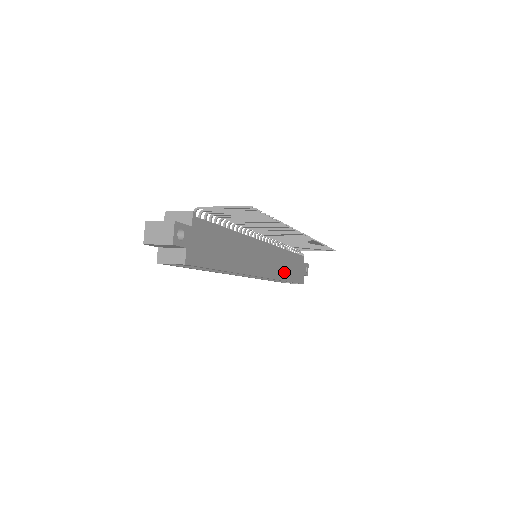
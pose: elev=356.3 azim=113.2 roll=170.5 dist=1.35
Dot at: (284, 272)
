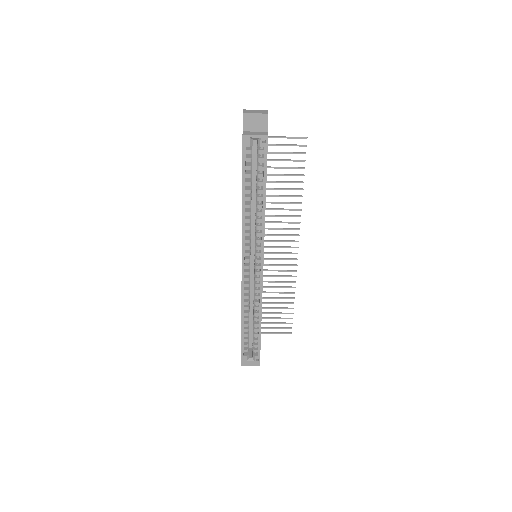
Dot at: occluded
